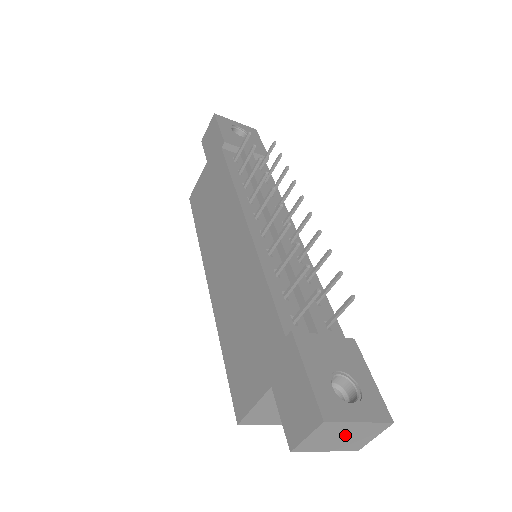
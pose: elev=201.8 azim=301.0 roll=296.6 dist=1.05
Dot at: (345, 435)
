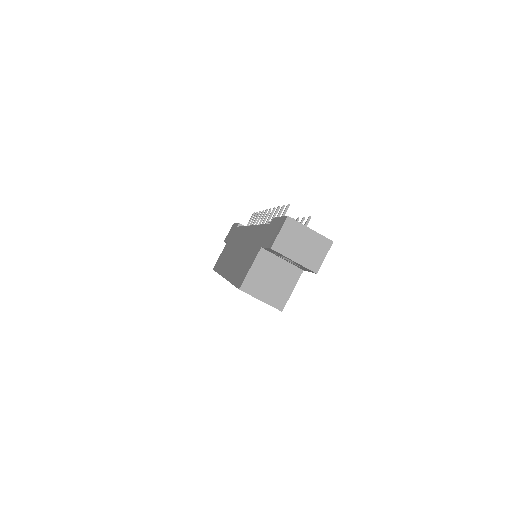
Dot at: (304, 243)
